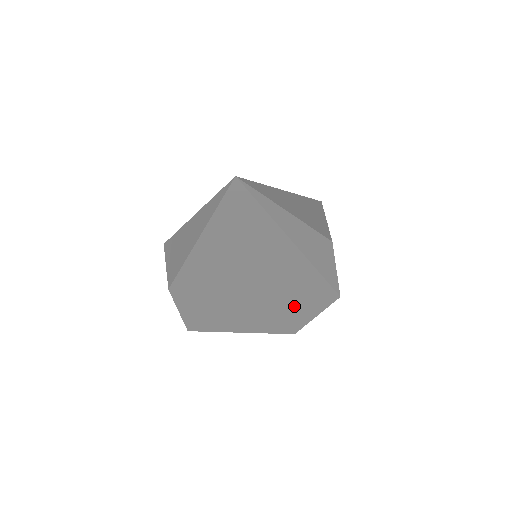
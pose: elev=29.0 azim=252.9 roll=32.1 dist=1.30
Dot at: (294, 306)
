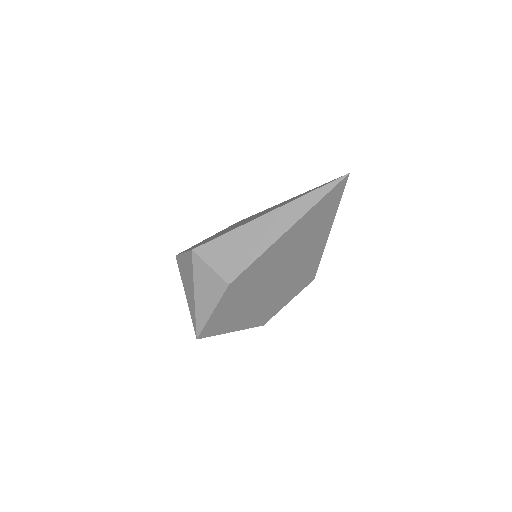
Dot at: (286, 293)
